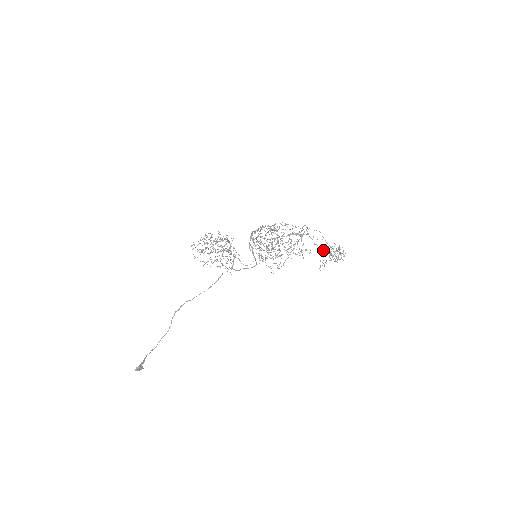
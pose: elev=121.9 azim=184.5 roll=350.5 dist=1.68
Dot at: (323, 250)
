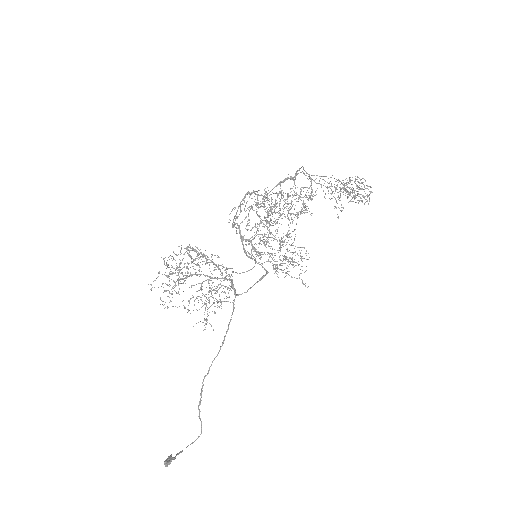
Dot at: (335, 191)
